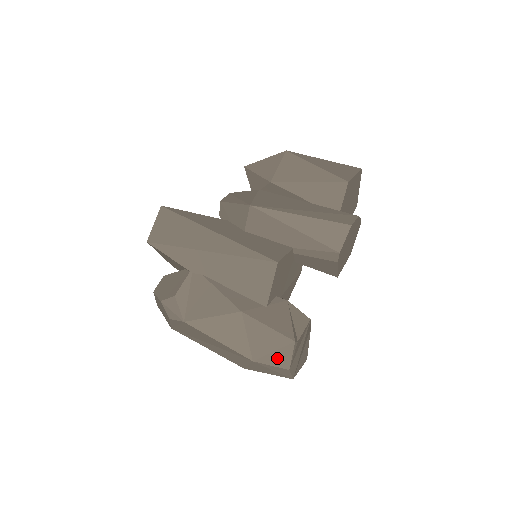
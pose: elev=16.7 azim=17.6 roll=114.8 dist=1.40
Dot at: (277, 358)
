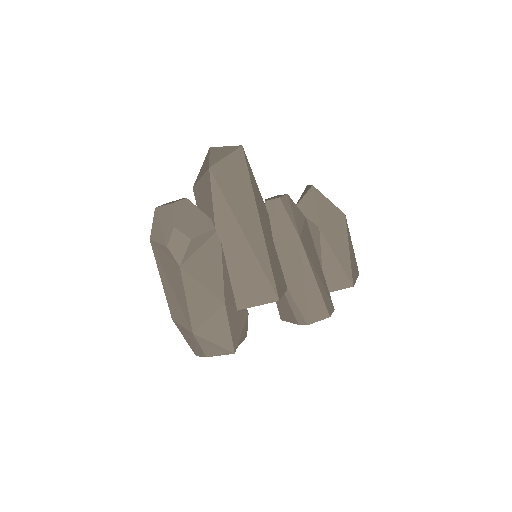
Dot at: (210, 347)
